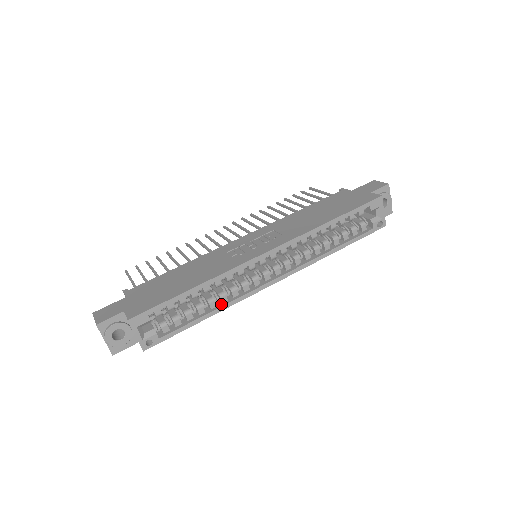
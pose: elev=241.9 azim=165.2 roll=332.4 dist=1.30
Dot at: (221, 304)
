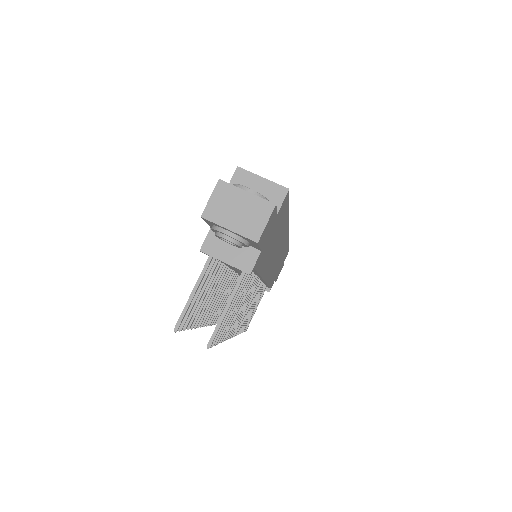
Dot at: occluded
